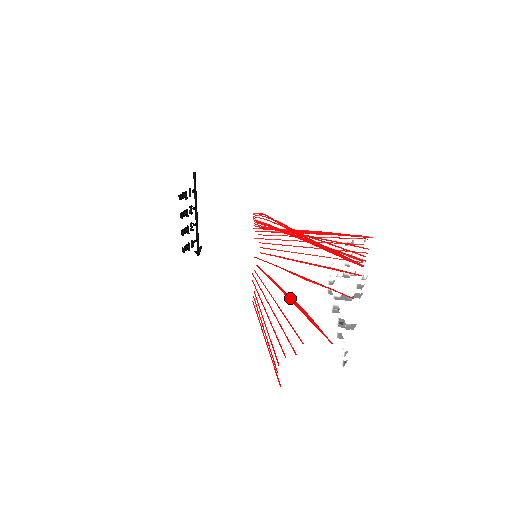
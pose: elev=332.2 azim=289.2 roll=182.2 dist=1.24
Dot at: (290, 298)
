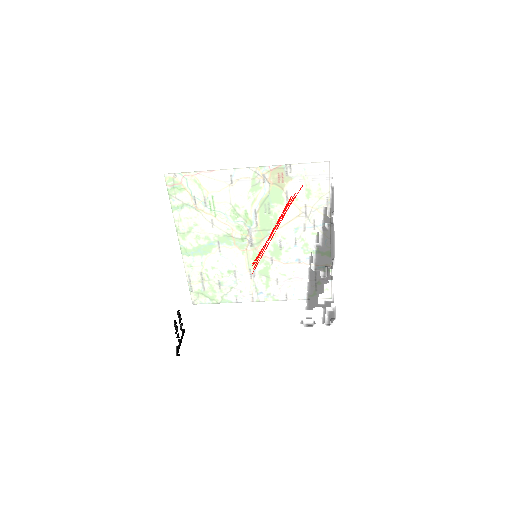
Dot at: occluded
